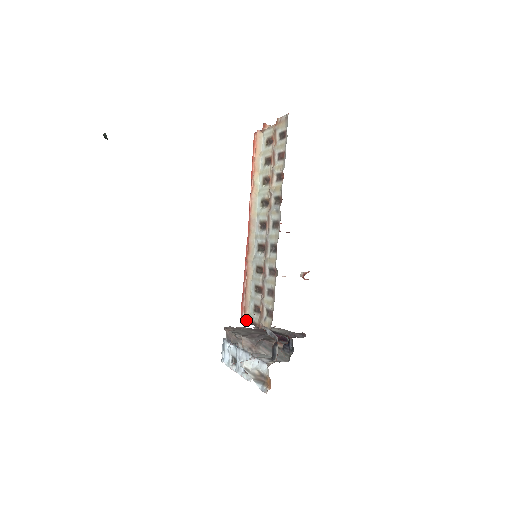
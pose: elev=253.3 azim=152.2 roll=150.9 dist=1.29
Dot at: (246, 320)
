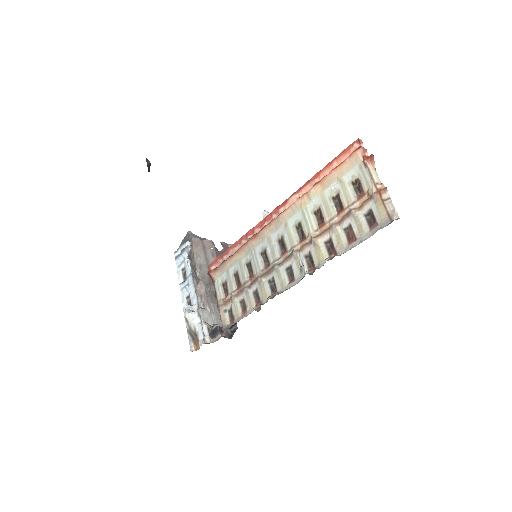
Dot at: (212, 277)
